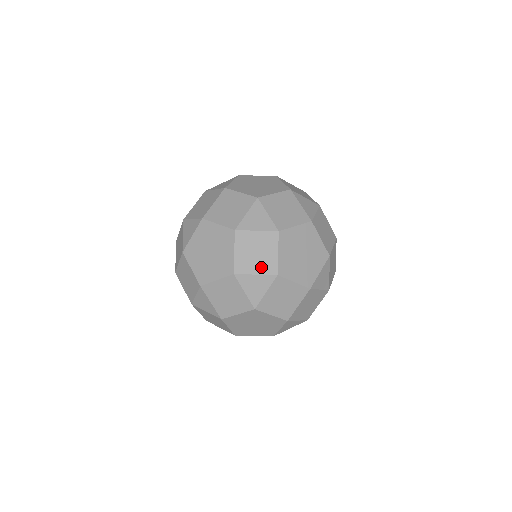
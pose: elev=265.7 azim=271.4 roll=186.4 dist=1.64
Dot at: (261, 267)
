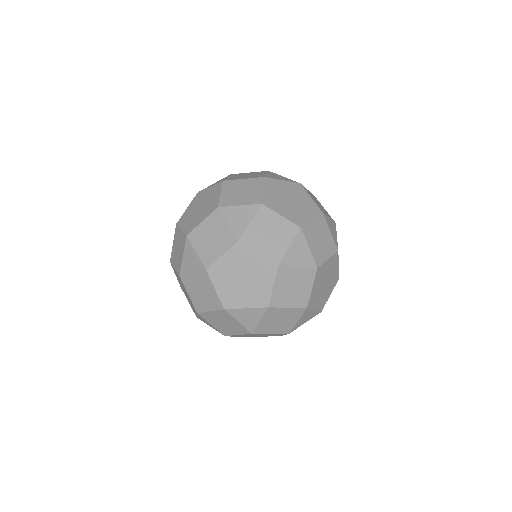
Dot at: (204, 251)
